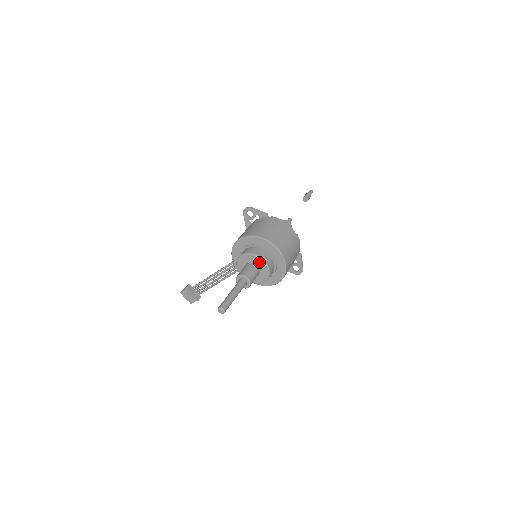
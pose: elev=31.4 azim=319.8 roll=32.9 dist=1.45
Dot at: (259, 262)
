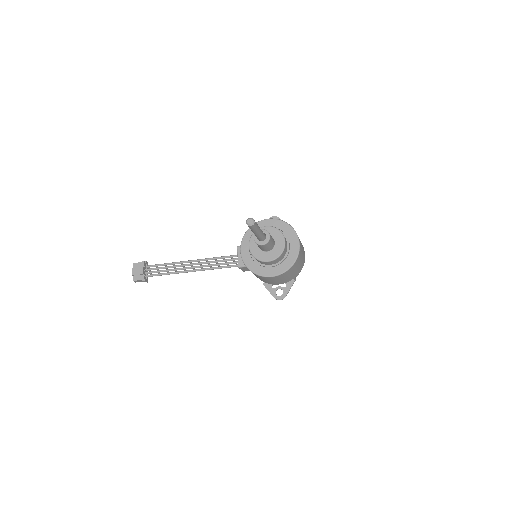
Dot at: (279, 239)
